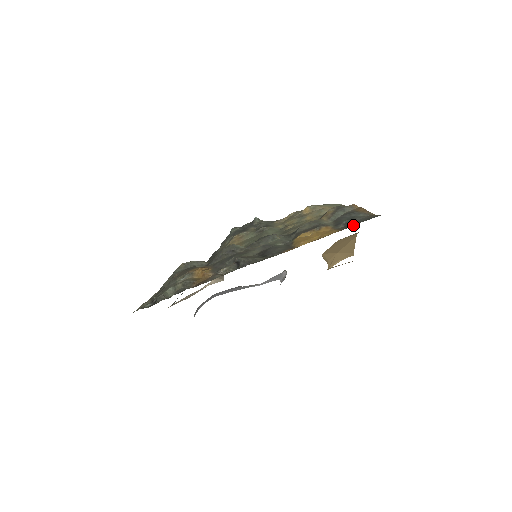
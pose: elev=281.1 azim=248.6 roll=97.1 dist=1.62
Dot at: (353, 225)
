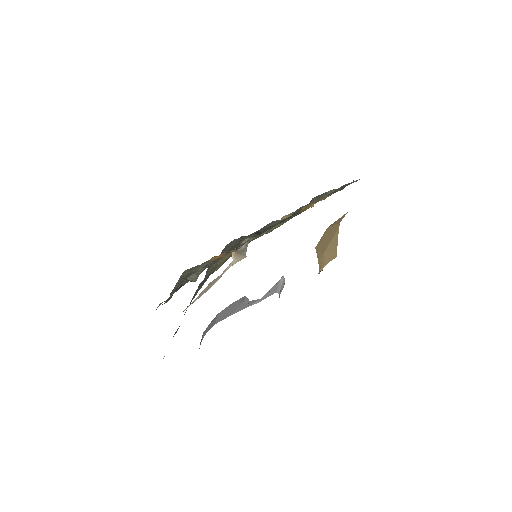
Dot at: occluded
